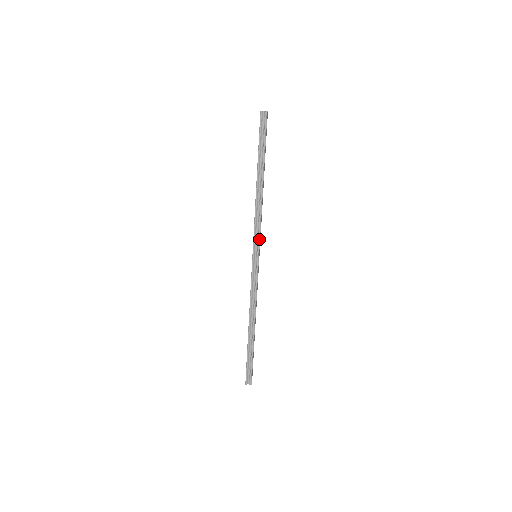
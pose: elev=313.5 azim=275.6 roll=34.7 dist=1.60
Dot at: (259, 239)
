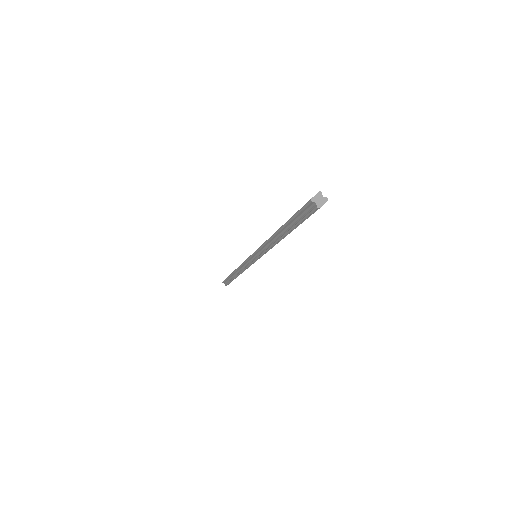
Dot at: (260, 256)
